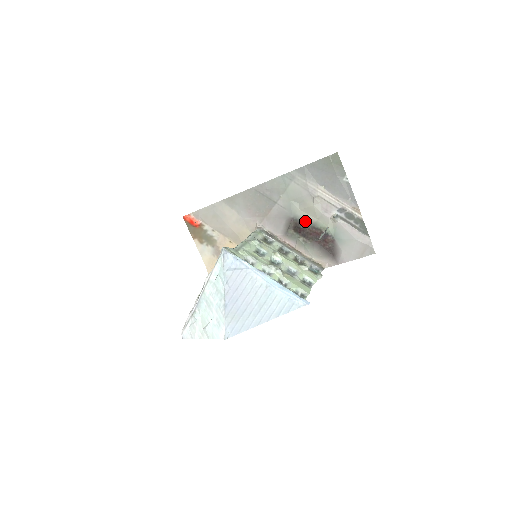
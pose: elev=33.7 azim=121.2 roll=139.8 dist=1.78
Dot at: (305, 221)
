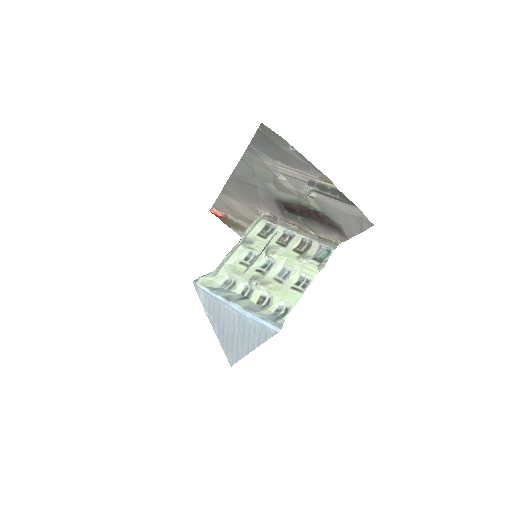
Dot at: (289, 201)
